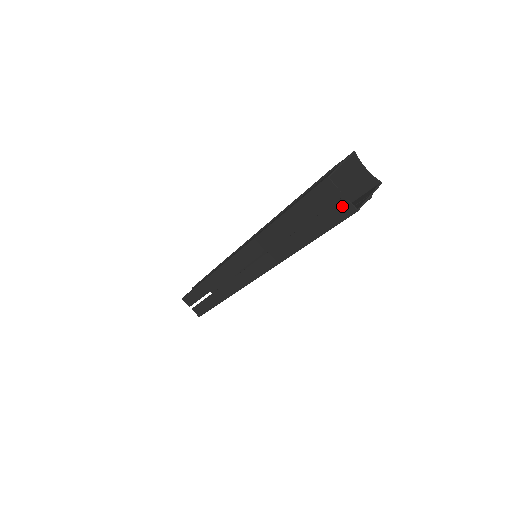
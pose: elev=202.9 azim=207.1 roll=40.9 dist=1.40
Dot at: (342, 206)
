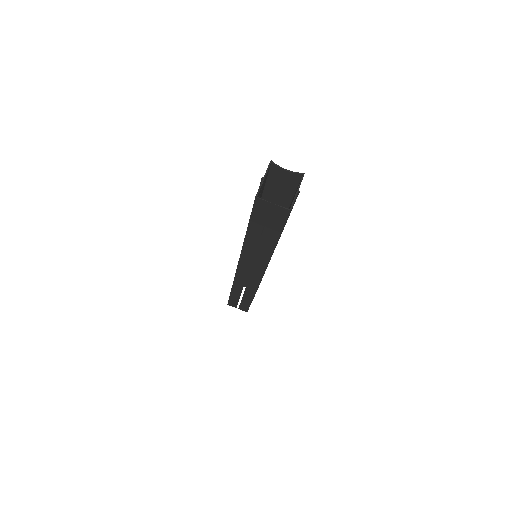
Dot at: (279, 211)
